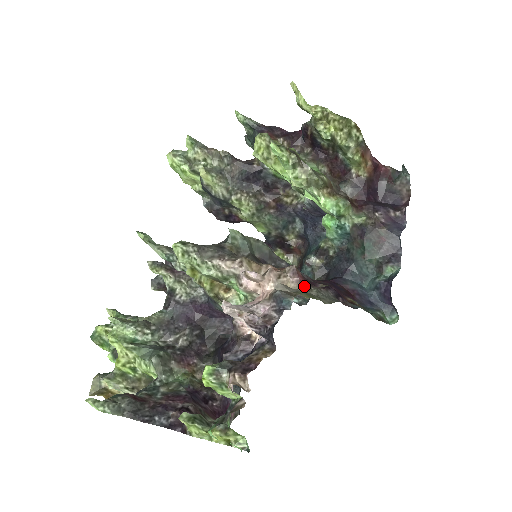
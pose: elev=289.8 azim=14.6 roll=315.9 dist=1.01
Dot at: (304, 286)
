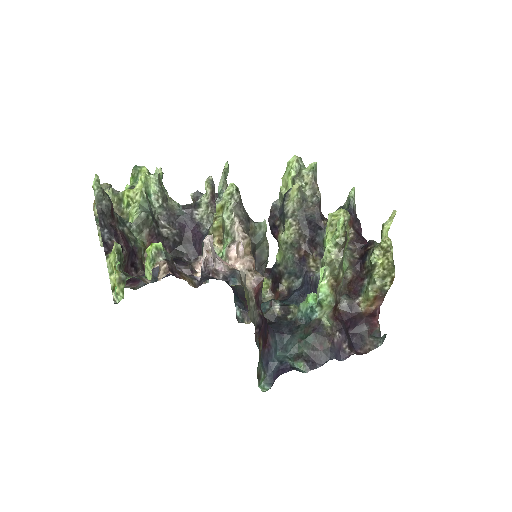
Dot at: (253, 293)
